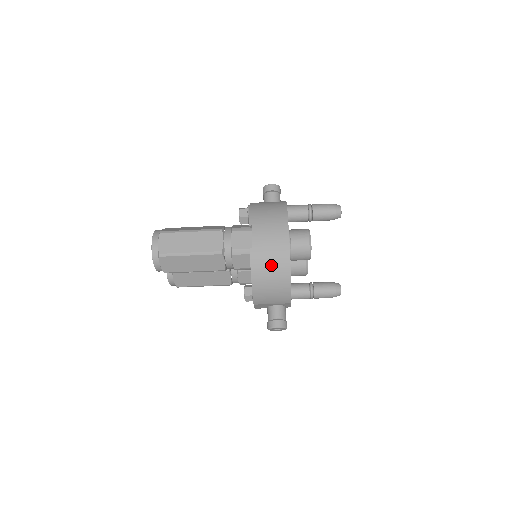
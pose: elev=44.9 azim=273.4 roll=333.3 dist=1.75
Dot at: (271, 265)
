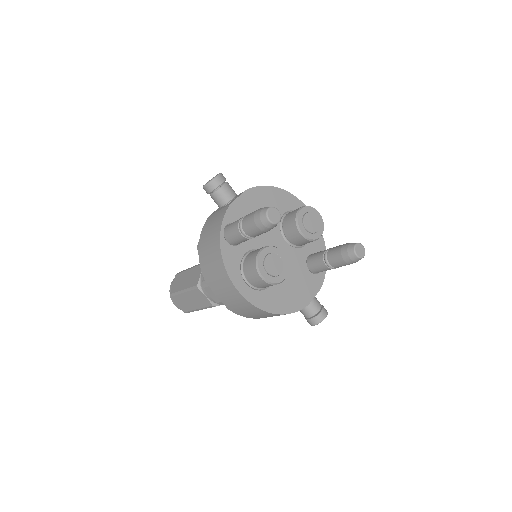
Dot at: (251, 313)
